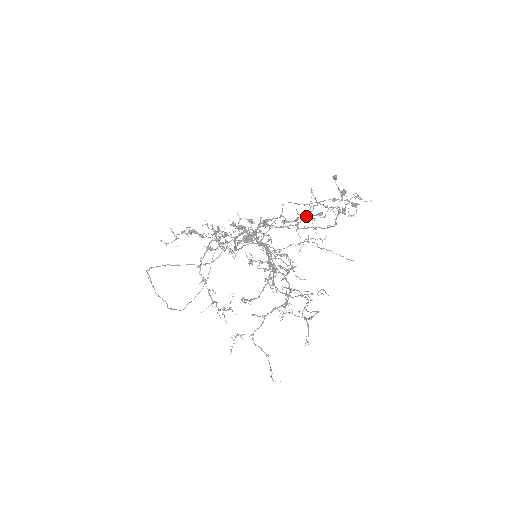
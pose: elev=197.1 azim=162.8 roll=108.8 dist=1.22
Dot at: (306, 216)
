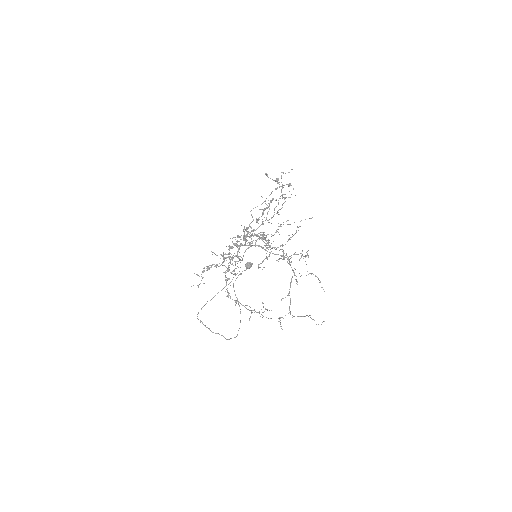
Dot at: (266, 207)
